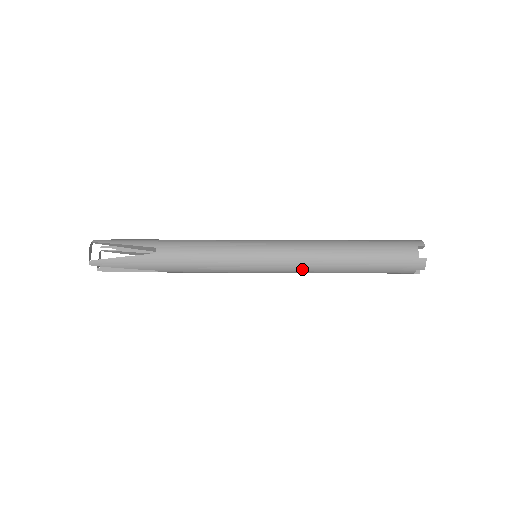
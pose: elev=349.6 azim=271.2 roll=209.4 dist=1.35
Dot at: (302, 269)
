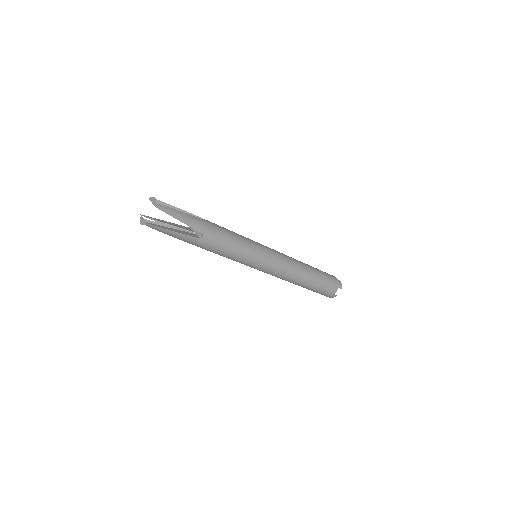
Dot at: (288, 267)
